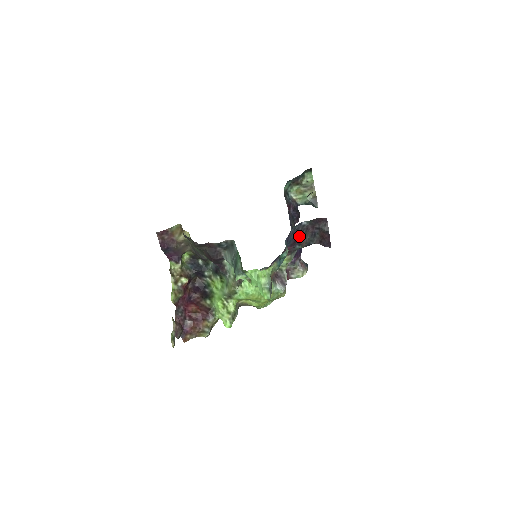
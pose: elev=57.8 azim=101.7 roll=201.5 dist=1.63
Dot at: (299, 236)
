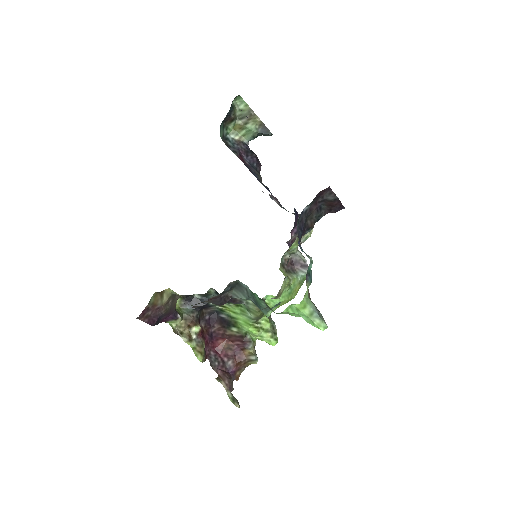
Dot at: (305, 223)
